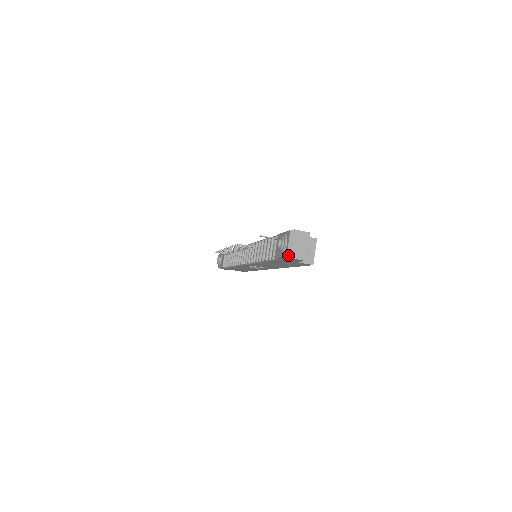
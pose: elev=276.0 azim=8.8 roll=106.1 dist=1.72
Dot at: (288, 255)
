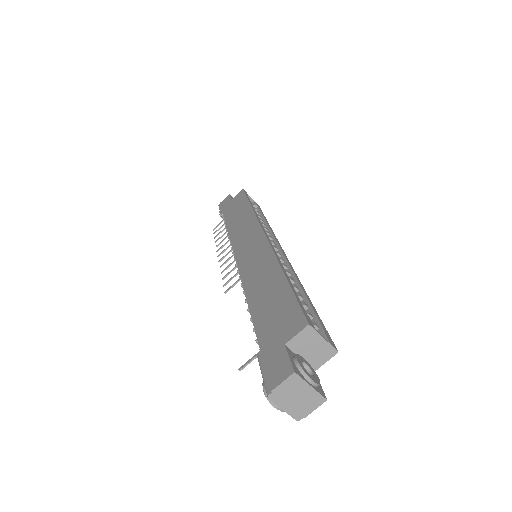
Dot at: (298, 419)
